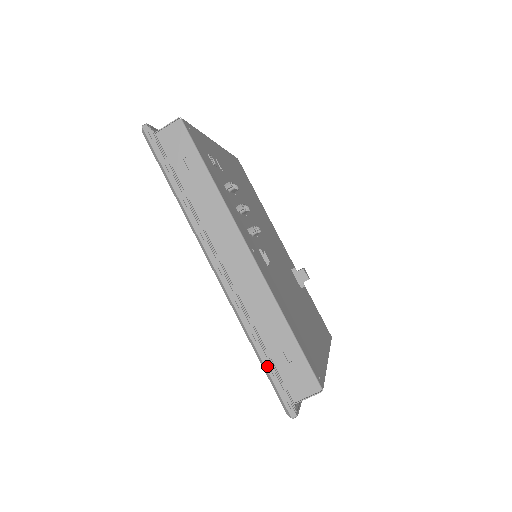
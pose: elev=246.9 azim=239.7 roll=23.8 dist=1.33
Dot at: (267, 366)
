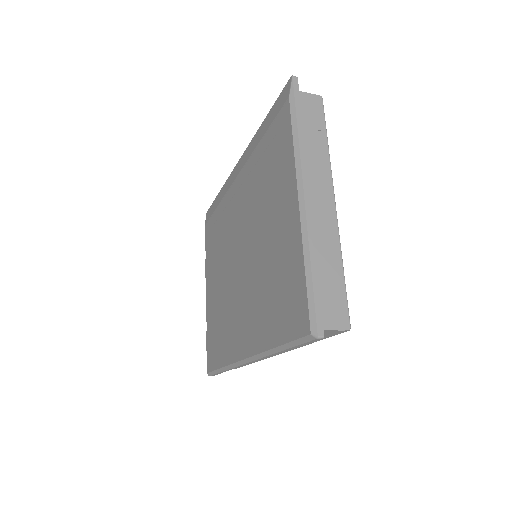
Dot at: occluded
